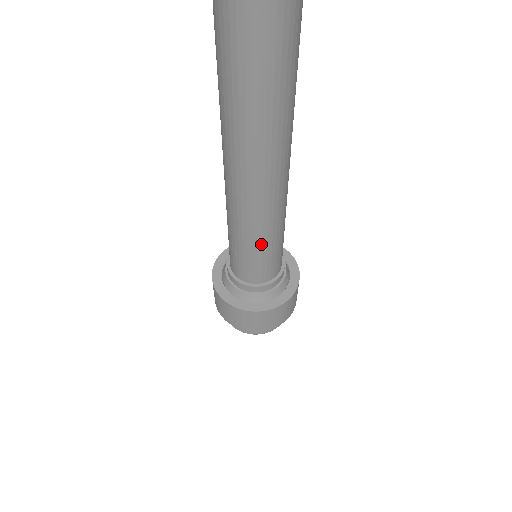
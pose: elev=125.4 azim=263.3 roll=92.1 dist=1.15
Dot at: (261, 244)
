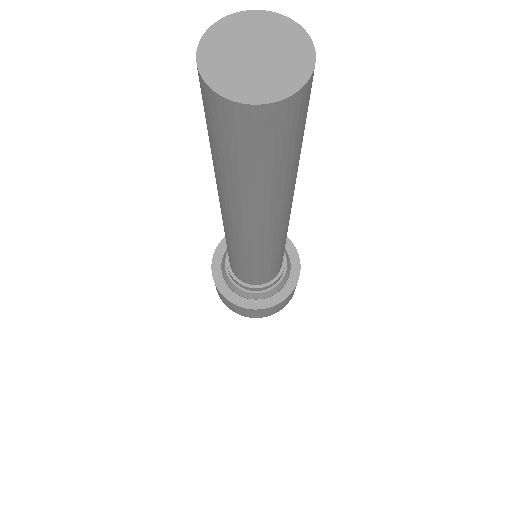
Dot at: (264, 264)
